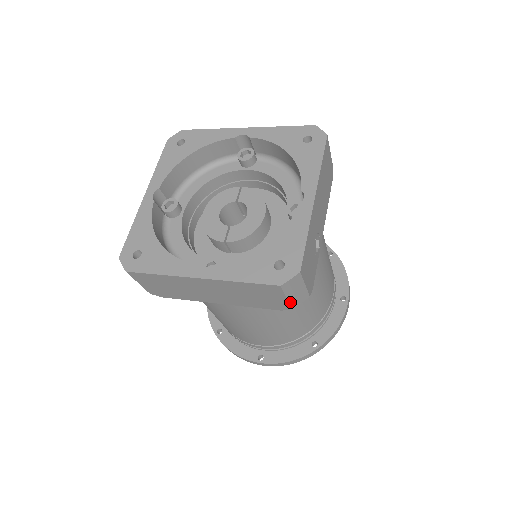
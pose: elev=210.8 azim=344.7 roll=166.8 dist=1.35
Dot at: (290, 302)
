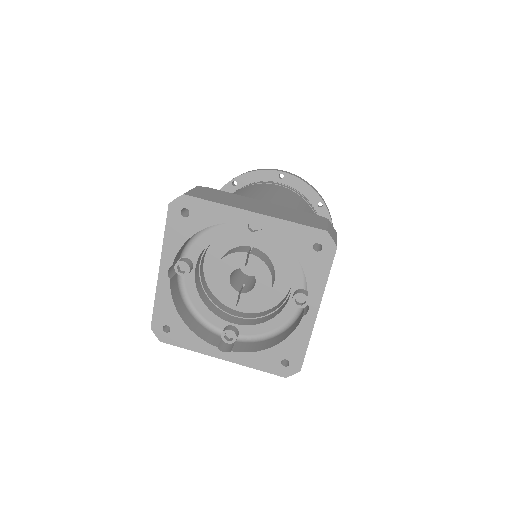
Dot at: occluded
